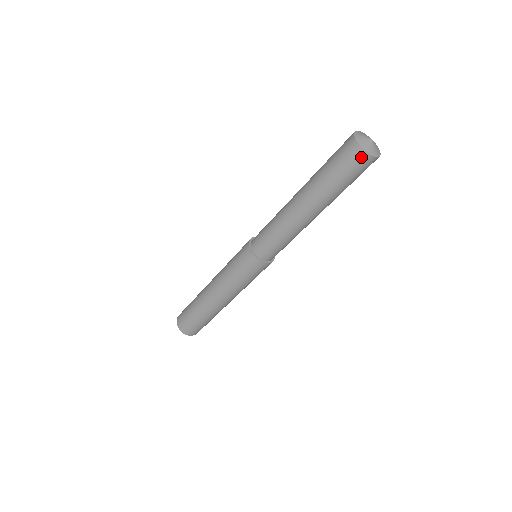
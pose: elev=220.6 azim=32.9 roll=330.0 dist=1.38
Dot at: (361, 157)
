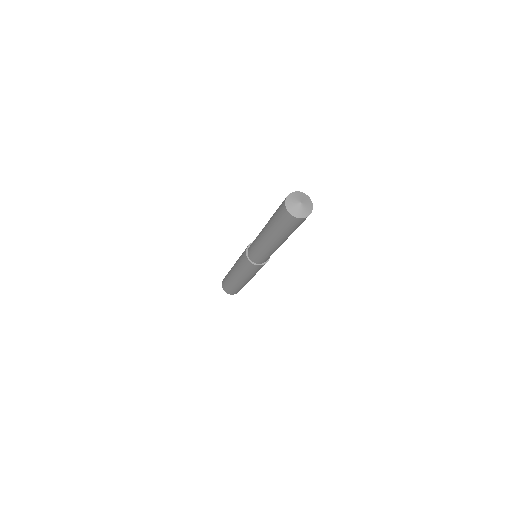
Dot at: (291, 218)
